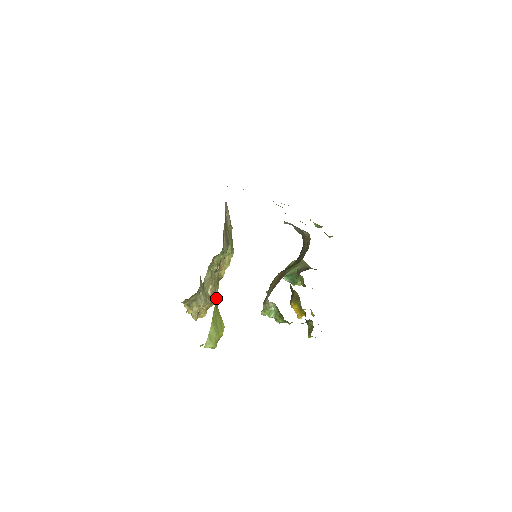
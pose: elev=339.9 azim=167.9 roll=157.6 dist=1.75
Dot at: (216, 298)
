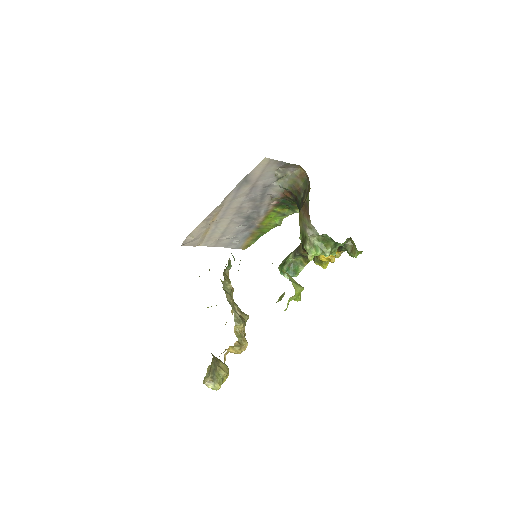
Dot at: occluded
